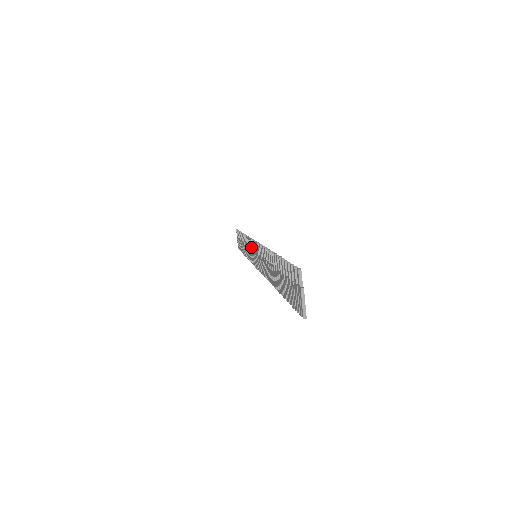
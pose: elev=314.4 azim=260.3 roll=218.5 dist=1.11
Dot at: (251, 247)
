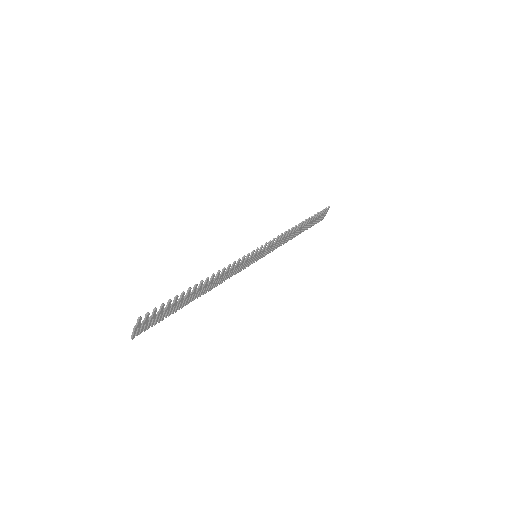
Dot at: (267, 245)
